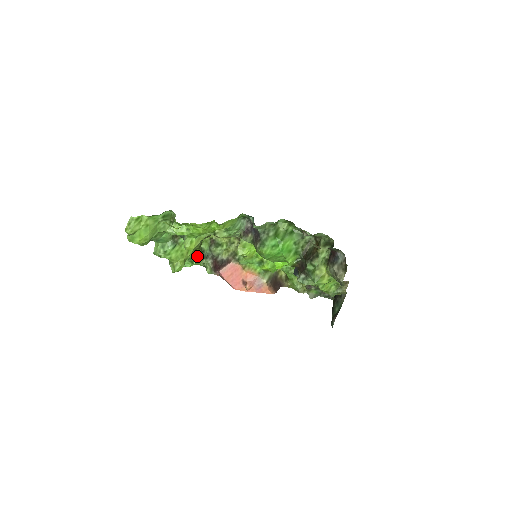
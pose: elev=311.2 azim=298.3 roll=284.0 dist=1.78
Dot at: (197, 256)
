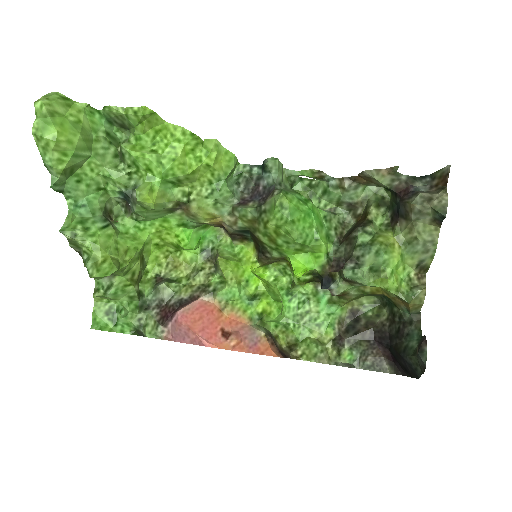
Dot at: (129, 302)
